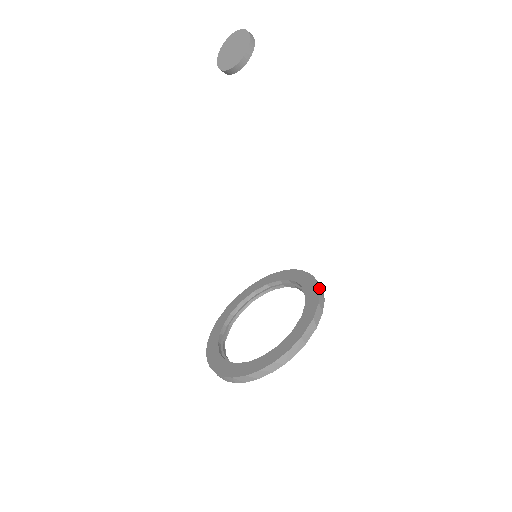
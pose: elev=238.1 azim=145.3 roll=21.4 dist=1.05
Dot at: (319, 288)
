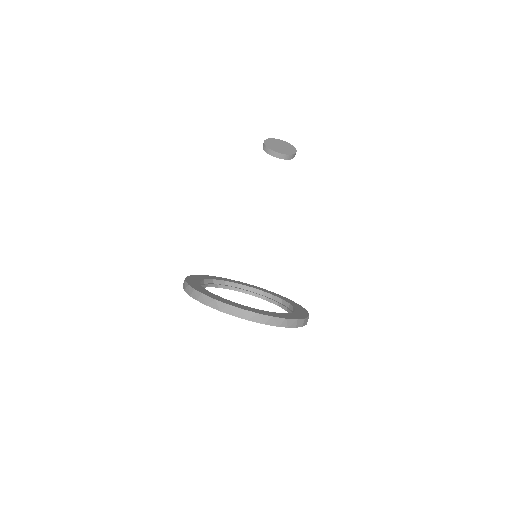
Dot at: (301, 306)
